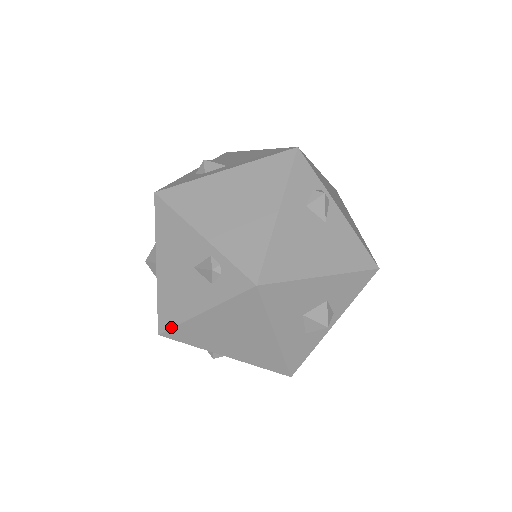
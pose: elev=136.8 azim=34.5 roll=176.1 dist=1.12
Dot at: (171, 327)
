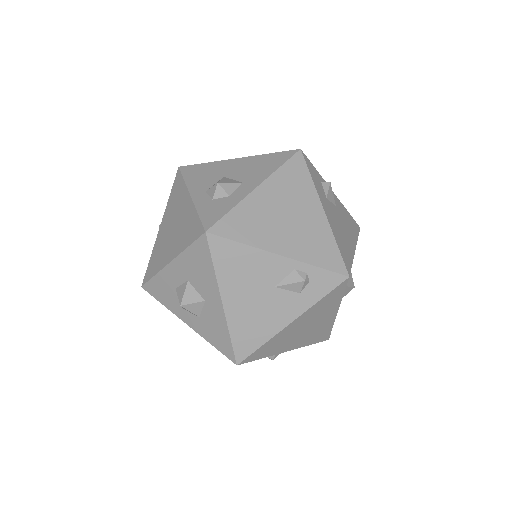
Dot at: (254, 351)
